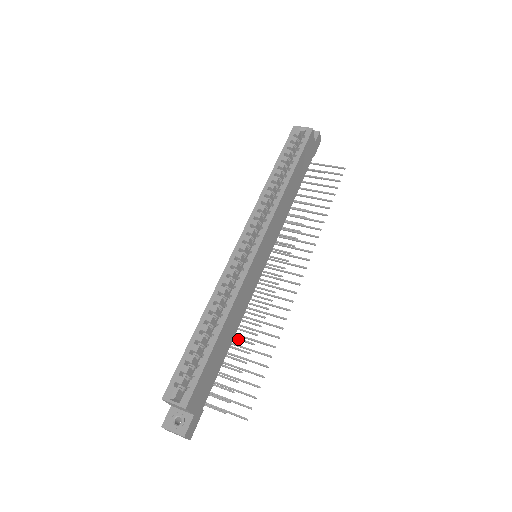
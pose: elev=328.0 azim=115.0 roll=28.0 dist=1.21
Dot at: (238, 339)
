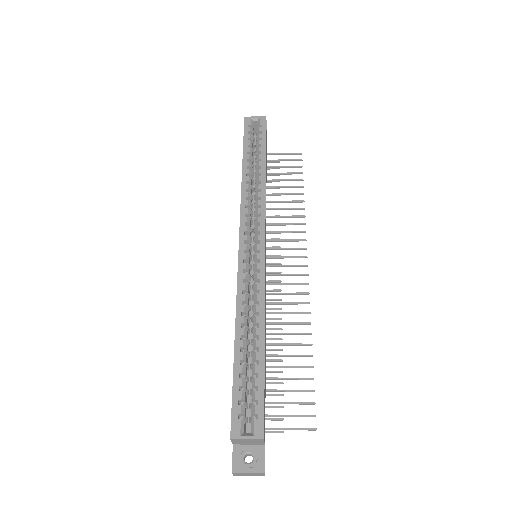
Dot at: occluded
